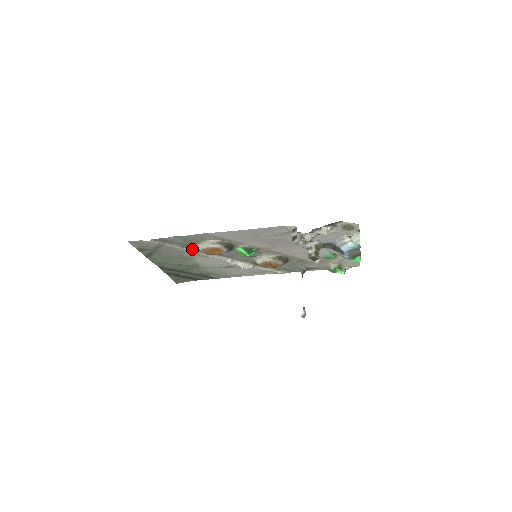
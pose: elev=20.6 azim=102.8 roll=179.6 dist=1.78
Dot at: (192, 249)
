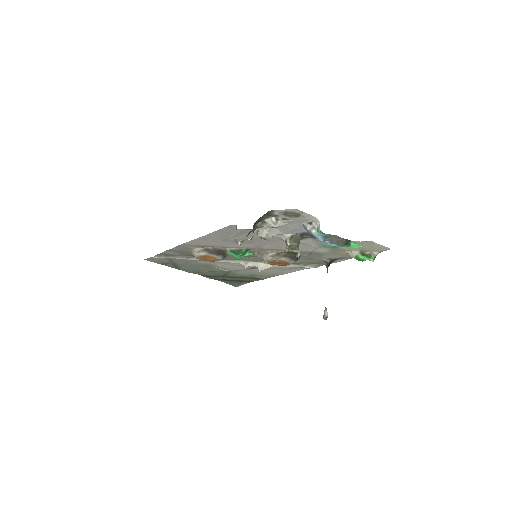
Dot at: occluded
